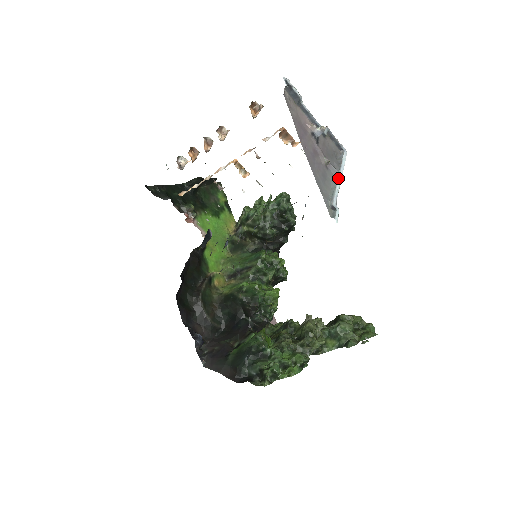
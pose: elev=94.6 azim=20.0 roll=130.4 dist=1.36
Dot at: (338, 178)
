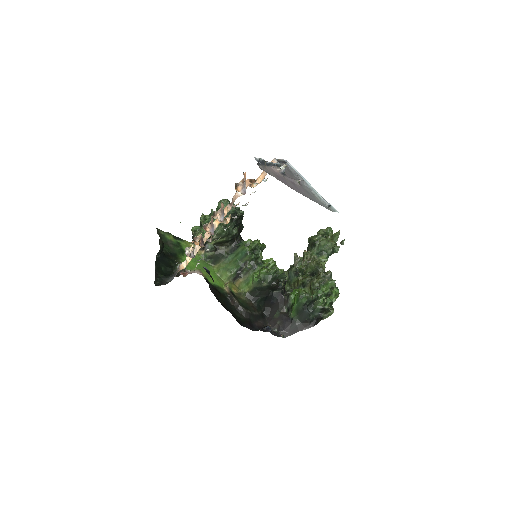
Dot at: (309, 185)
